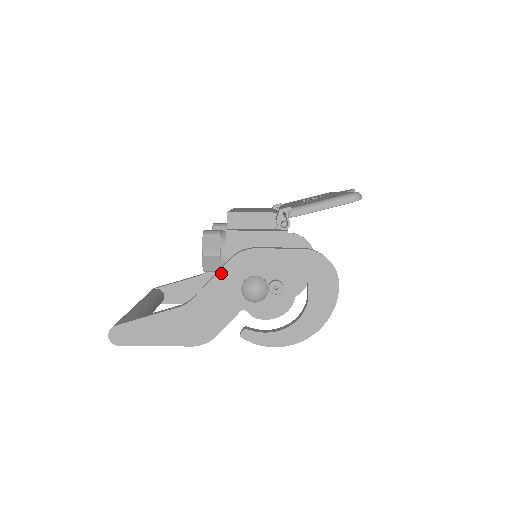
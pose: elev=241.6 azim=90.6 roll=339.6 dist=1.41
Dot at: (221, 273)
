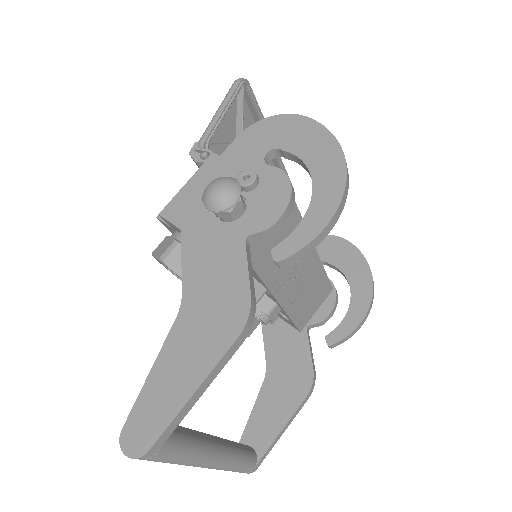
Dot at: (185, 238)
